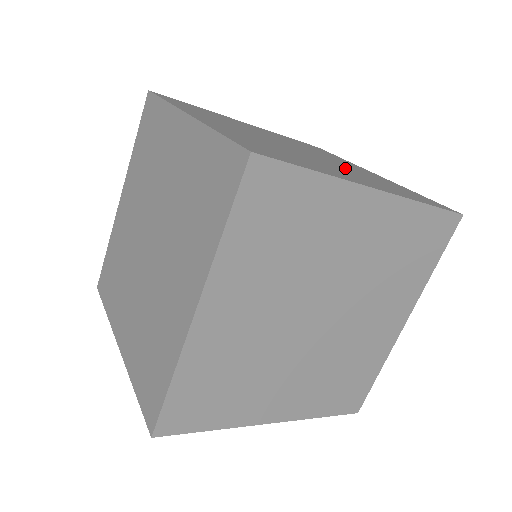
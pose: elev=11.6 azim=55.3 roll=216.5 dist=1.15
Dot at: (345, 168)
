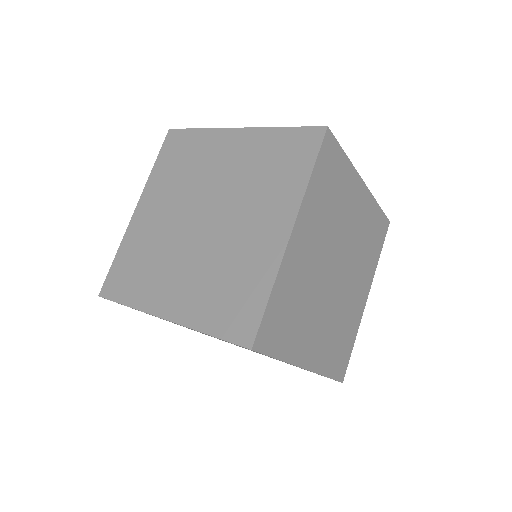
Dot at: occluded
